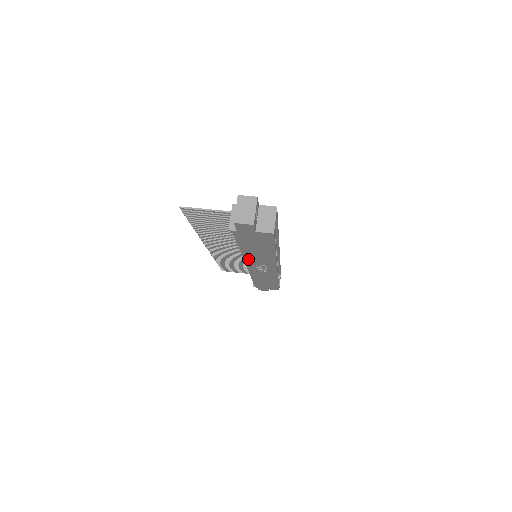
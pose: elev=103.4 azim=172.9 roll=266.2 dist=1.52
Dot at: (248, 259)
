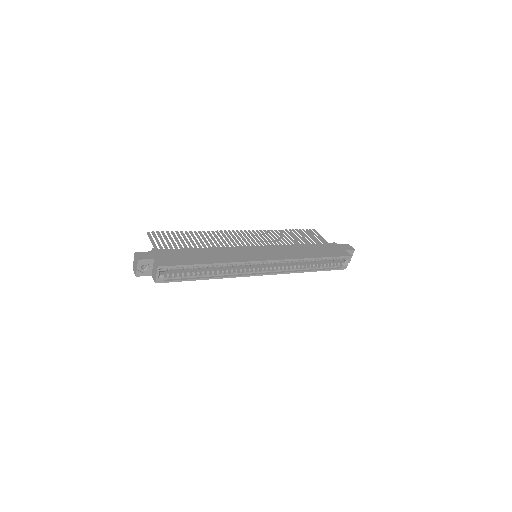
Dot at: occluded
